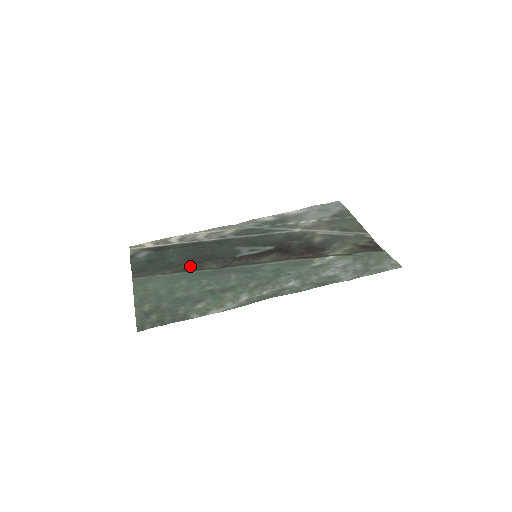
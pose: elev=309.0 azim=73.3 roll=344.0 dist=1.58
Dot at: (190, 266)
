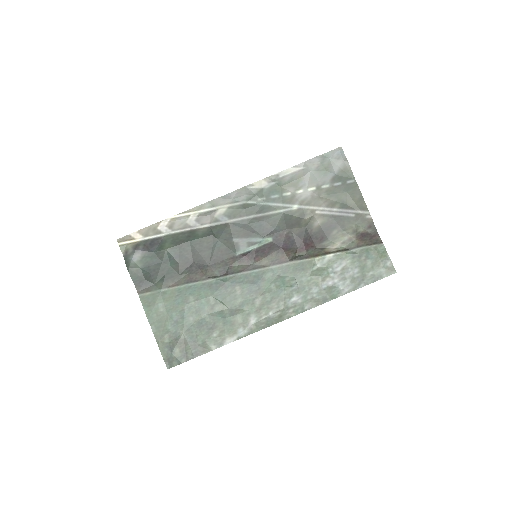
Dot at: (191, 273)
